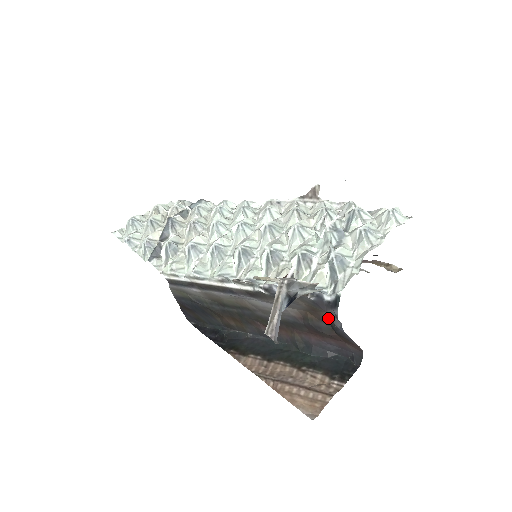
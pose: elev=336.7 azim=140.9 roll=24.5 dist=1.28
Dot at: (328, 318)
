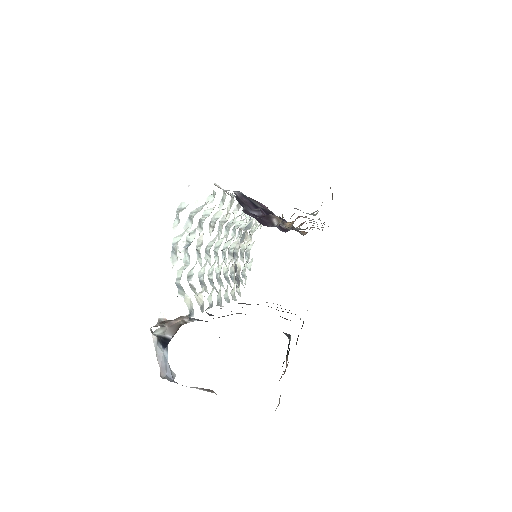
Dot at: occluded
